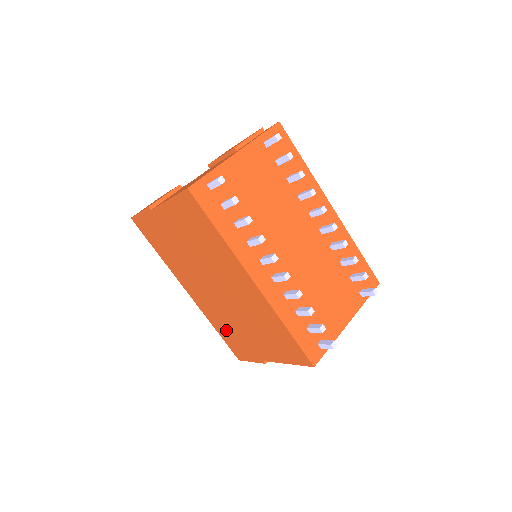
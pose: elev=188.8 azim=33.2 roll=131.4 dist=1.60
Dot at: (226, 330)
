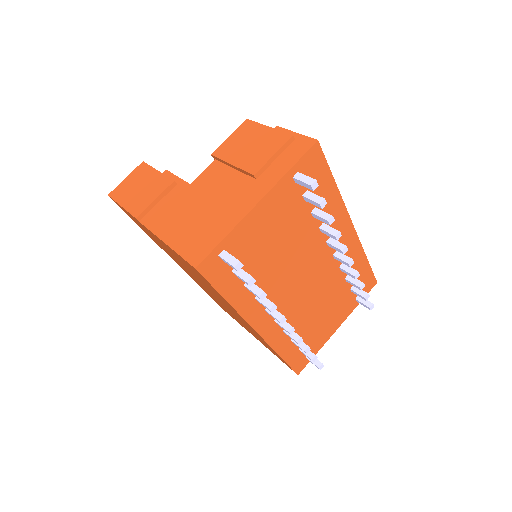
Dot at: occluded
